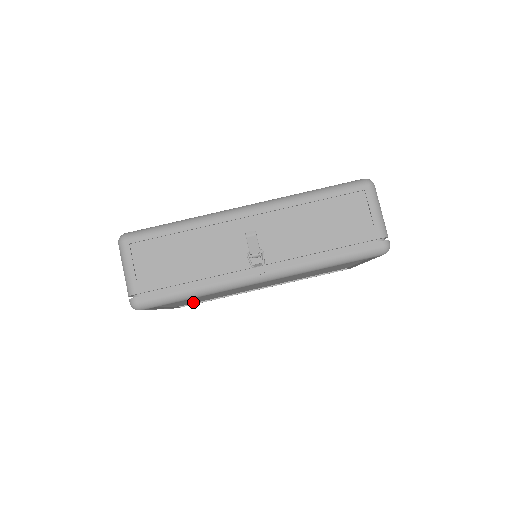
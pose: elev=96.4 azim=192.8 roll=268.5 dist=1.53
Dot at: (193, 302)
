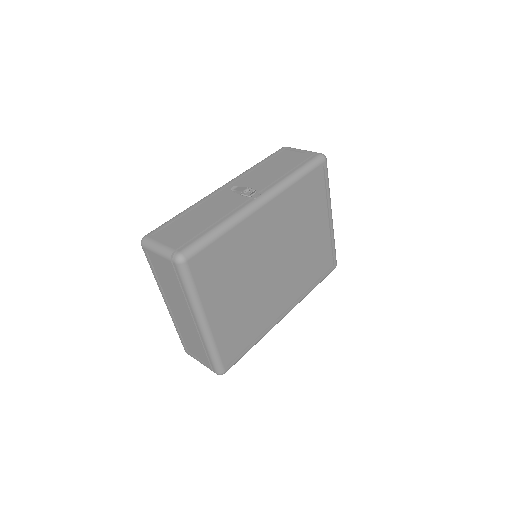
Dot at: (234, 341)
